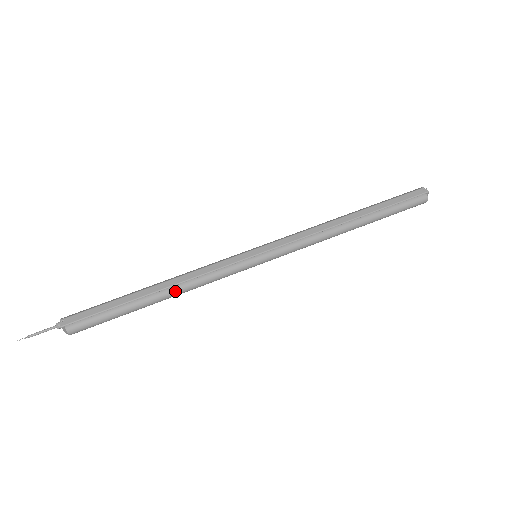
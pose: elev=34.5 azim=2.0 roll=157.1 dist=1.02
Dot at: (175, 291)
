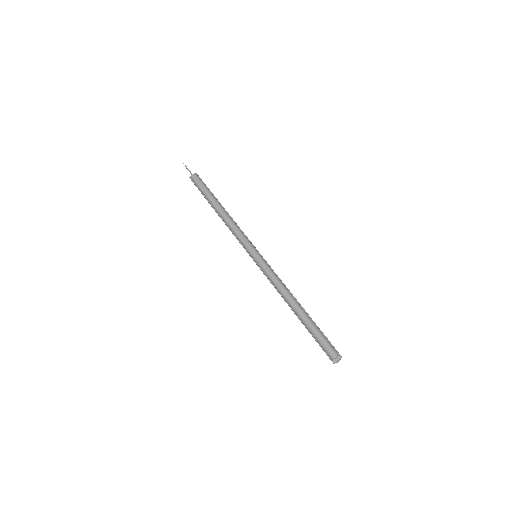
Dot at: (227, 214)
